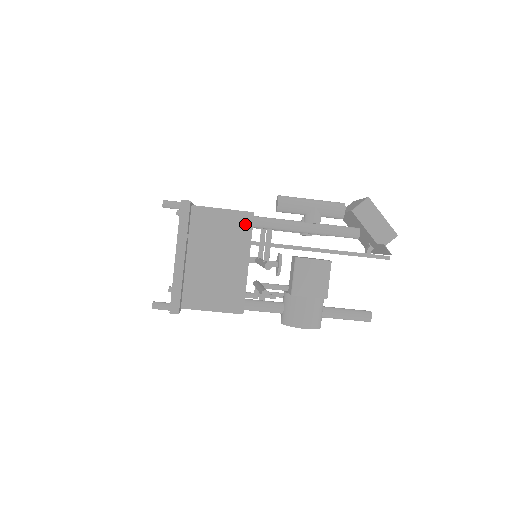
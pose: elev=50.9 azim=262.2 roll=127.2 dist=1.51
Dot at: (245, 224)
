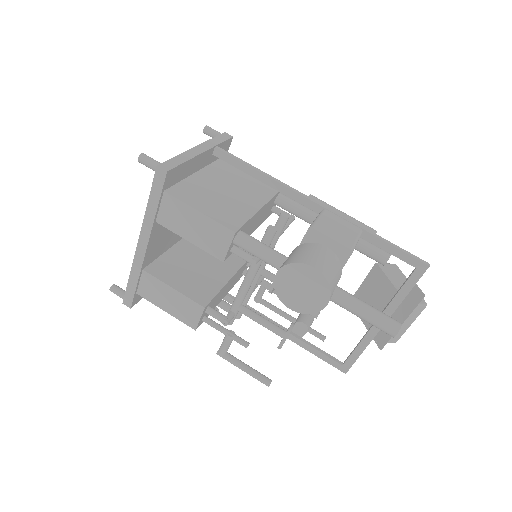
Dot at: occluded
